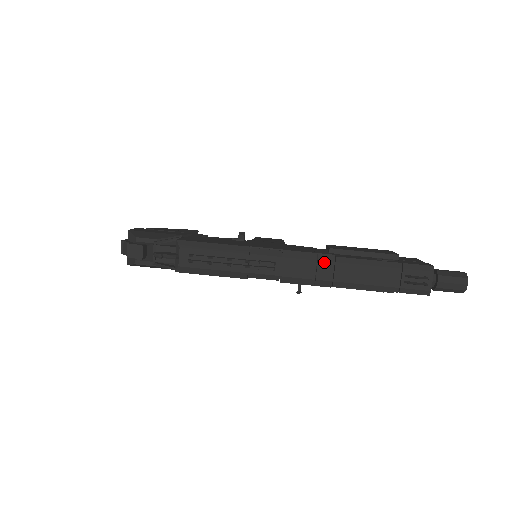
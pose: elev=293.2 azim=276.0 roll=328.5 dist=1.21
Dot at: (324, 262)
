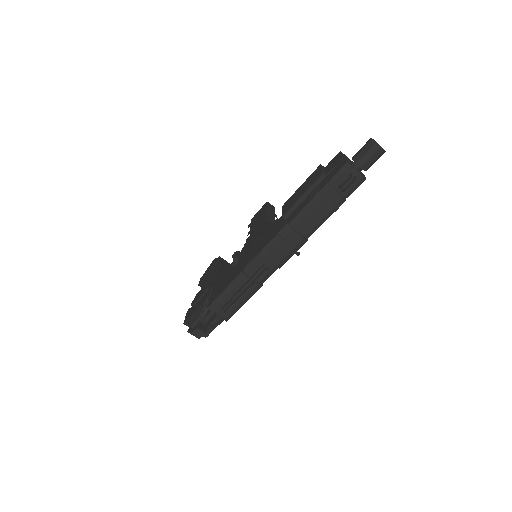
Dot at: (286, 235)
